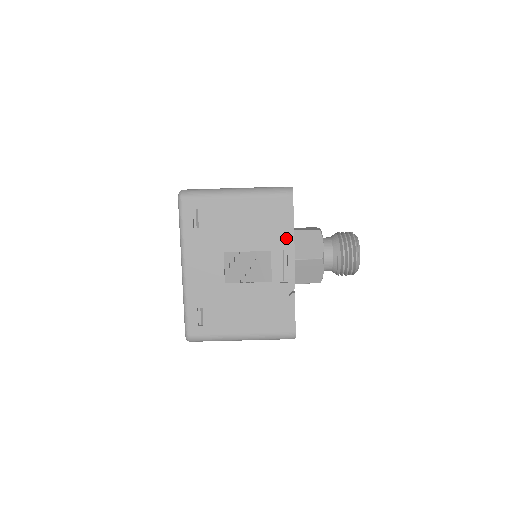
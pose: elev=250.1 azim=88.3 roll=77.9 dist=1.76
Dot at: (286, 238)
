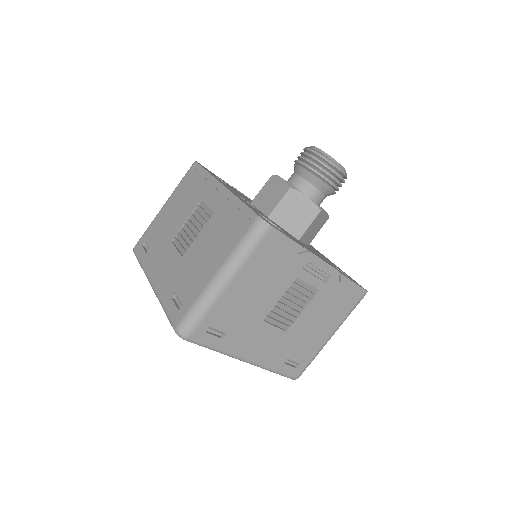
Dot at: (299, 257)
